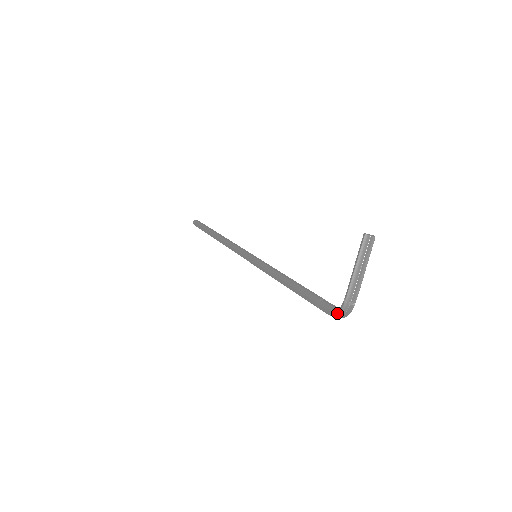
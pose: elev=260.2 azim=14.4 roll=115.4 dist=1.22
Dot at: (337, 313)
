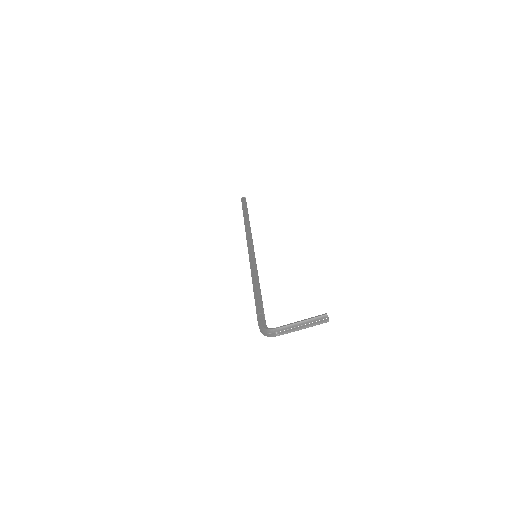
Dot at: (264, 328)
